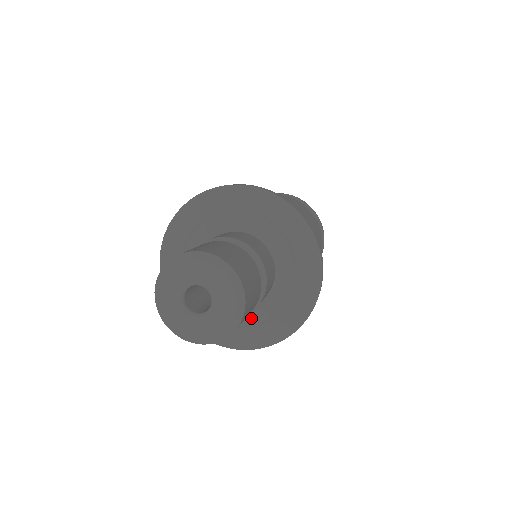
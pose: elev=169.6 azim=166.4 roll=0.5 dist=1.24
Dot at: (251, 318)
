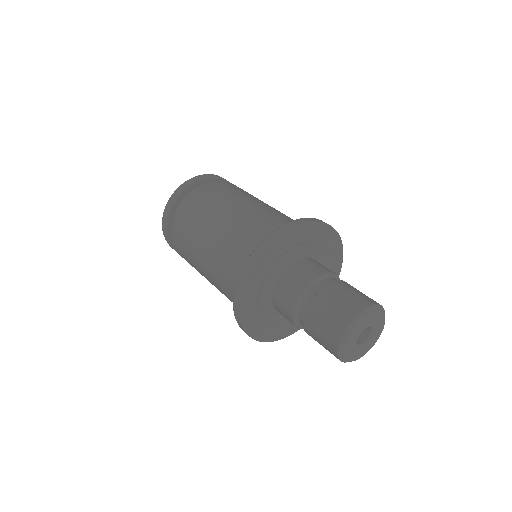
Dot at: (287, 319)
